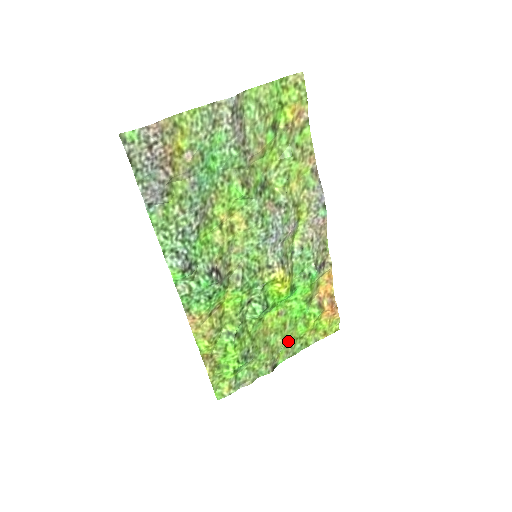
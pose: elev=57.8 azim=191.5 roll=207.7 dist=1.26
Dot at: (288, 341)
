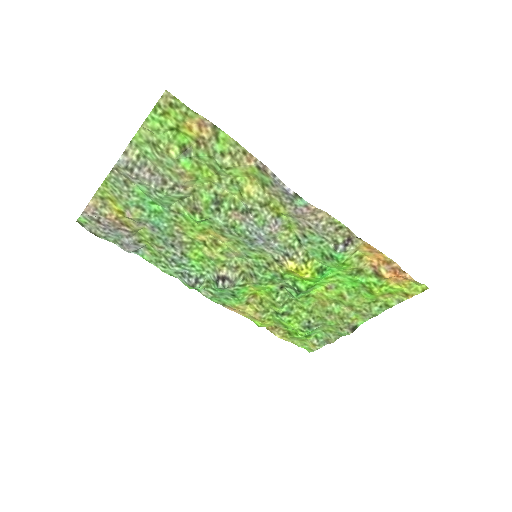
Dot at: (358, 307)
